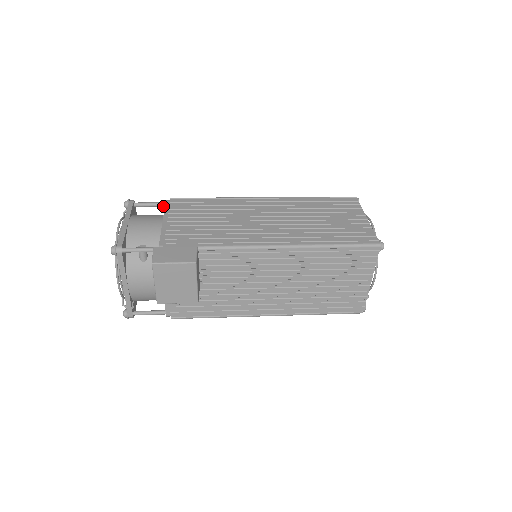
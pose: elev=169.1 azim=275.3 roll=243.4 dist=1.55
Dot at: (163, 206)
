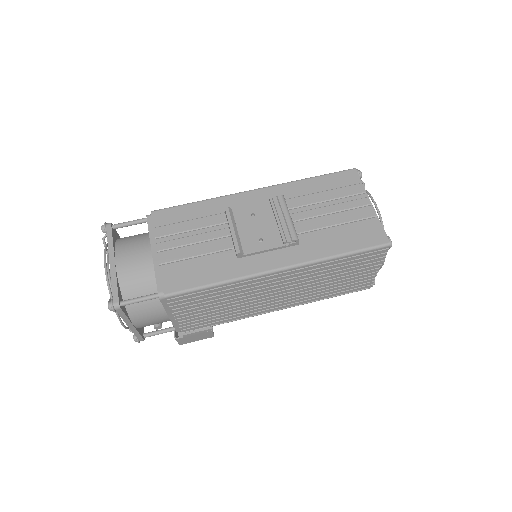
Dot at: (155, 295)
